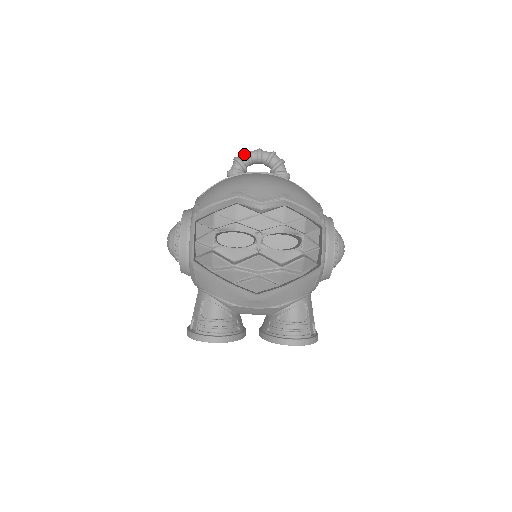
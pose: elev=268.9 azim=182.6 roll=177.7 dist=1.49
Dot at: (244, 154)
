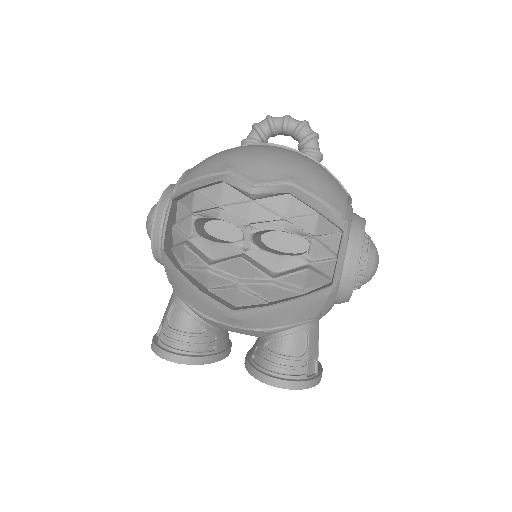
Dot at: (266, 120)
